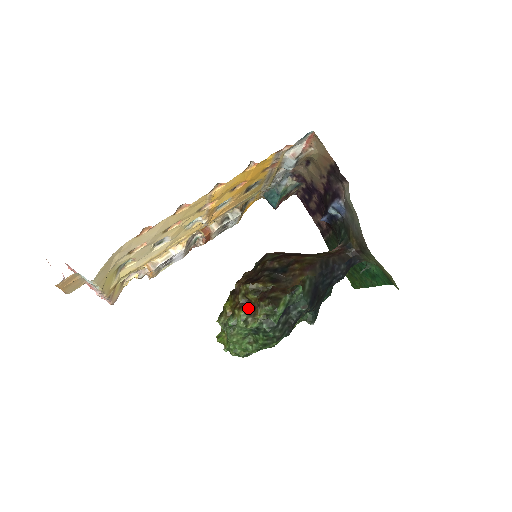
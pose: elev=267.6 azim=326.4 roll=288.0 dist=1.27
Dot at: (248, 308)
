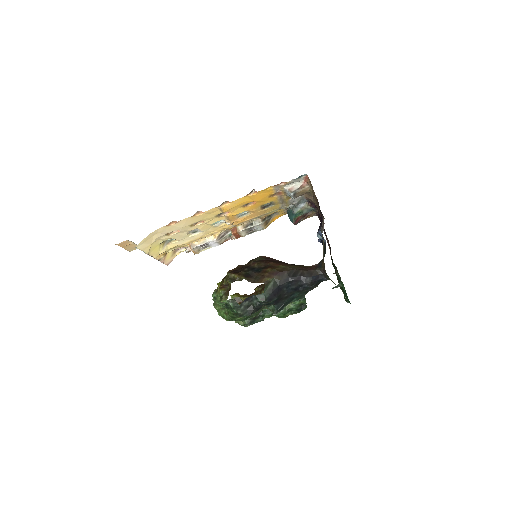
Dot at: (226, 289)
